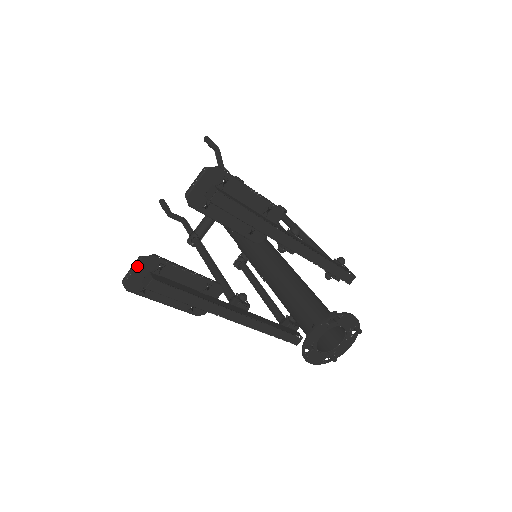
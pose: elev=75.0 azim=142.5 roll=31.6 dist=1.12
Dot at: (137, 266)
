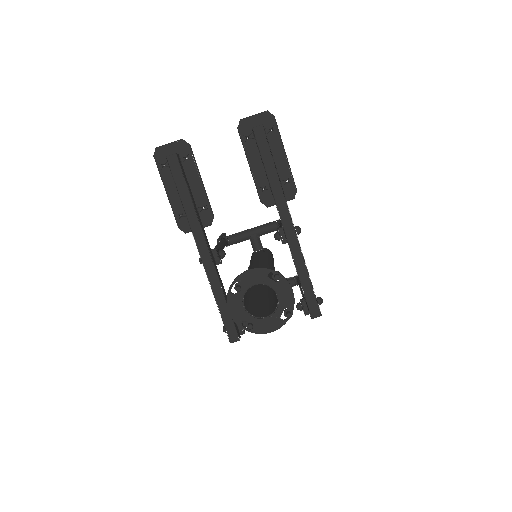
Dot at: (174, 143)
